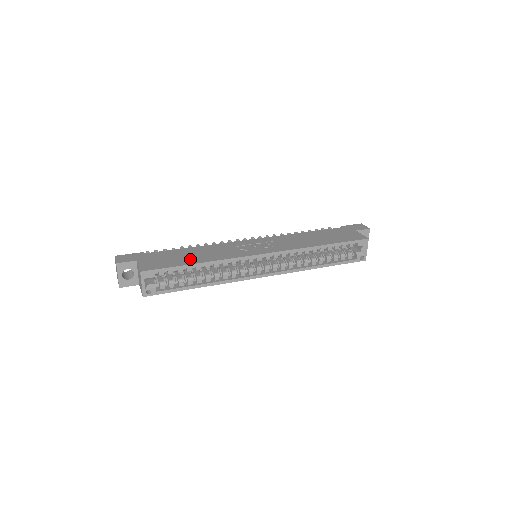
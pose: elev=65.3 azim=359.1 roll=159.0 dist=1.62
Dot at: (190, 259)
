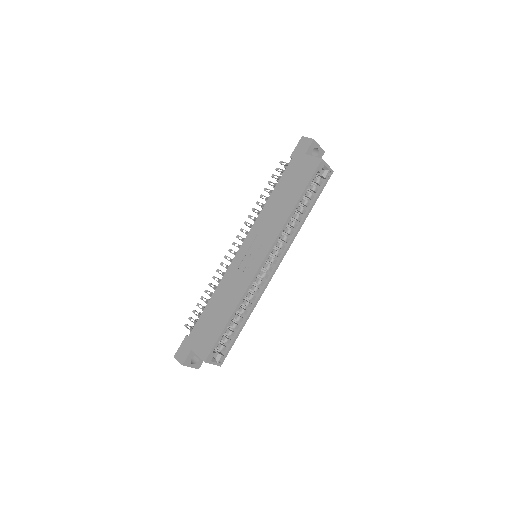
Dot at: (222, 317)
